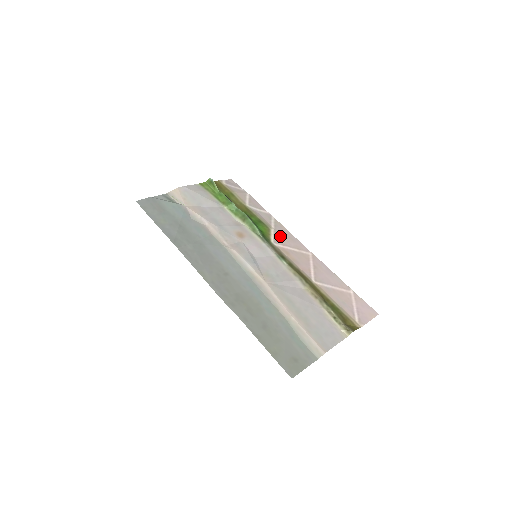
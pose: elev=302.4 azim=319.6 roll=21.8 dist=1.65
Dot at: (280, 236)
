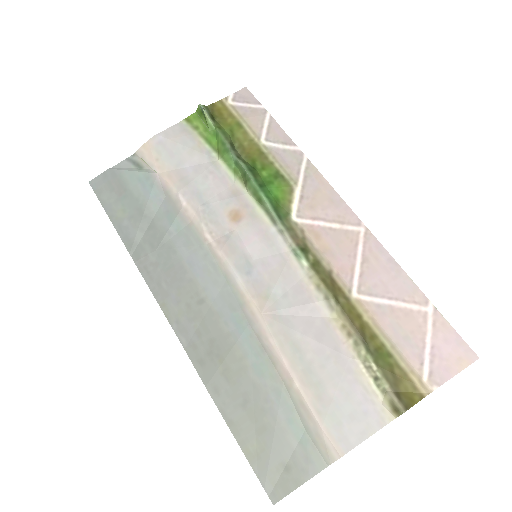
Dot at: (311, 199)
